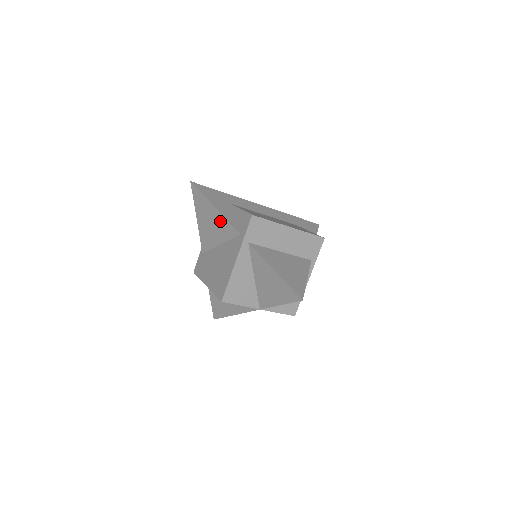
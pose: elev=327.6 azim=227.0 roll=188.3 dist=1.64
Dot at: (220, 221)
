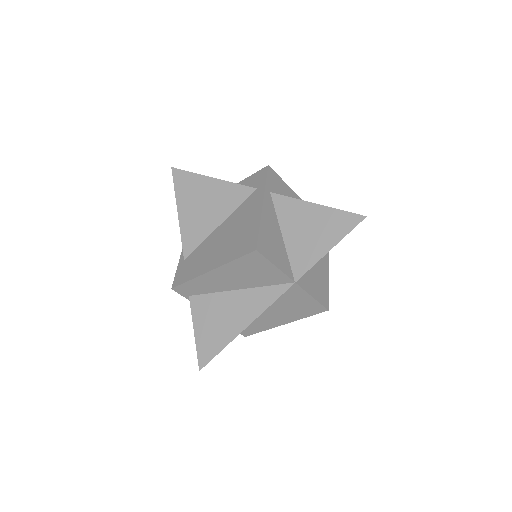
Dot at: (221, 191)
